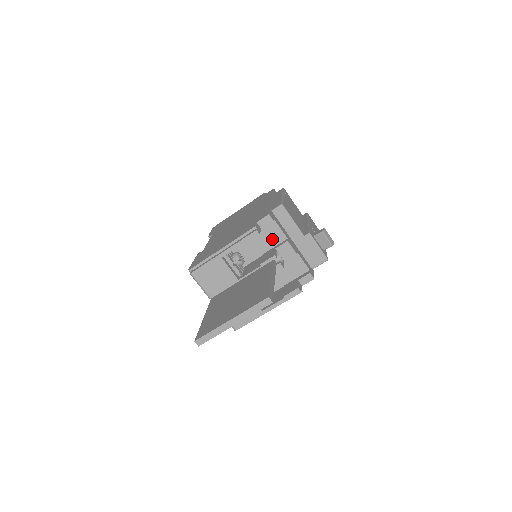
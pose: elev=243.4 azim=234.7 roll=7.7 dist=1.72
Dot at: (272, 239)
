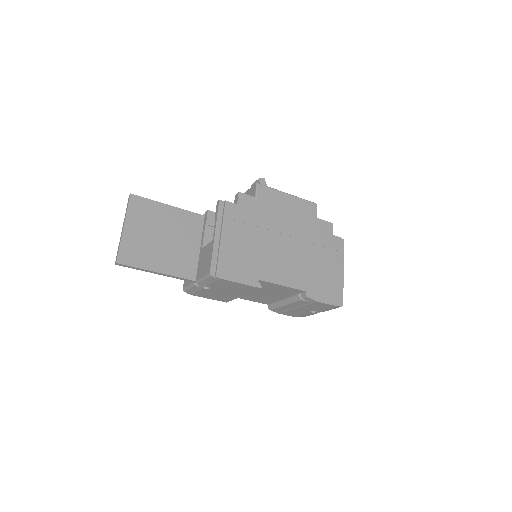
Dot at: occluded
